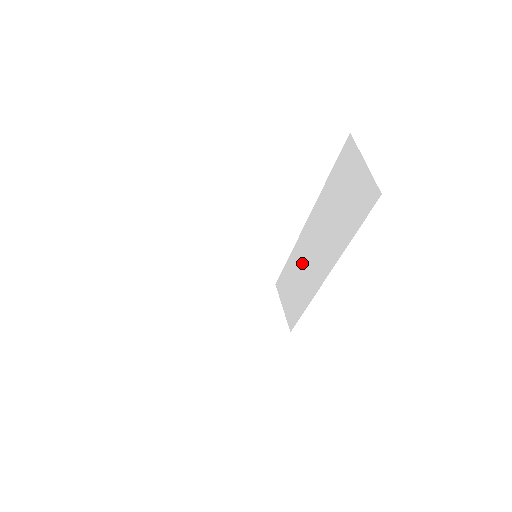
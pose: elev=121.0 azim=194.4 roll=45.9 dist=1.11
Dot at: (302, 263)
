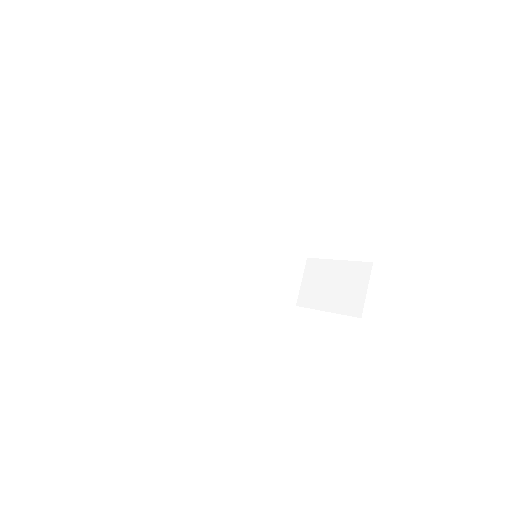
Dot at: occluded
